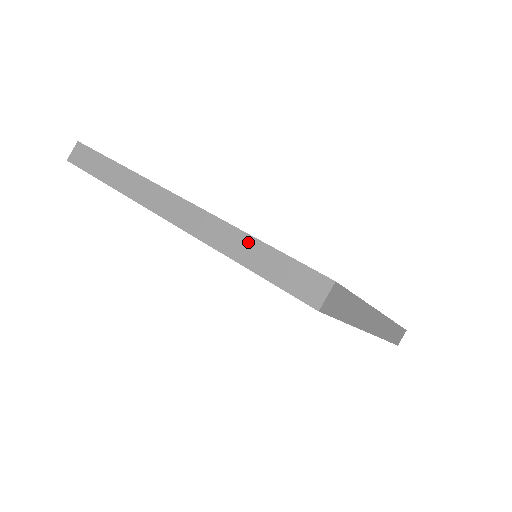
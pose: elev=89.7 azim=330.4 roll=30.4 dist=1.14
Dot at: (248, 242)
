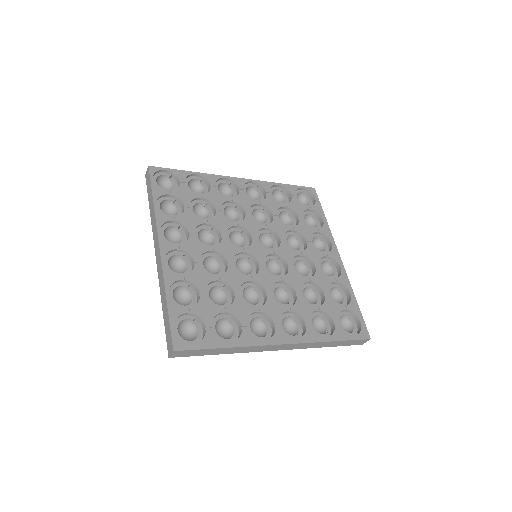
Dot at: (165, 300)
